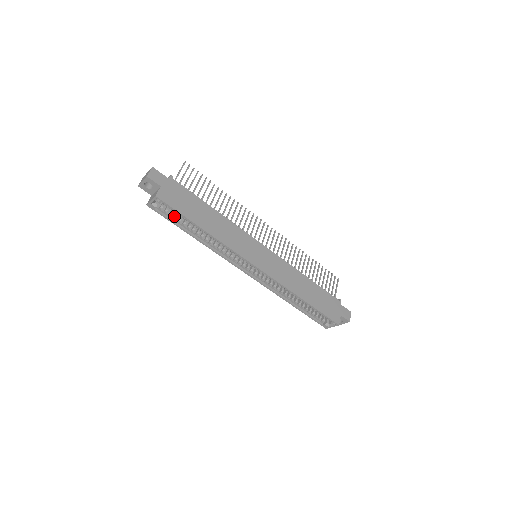
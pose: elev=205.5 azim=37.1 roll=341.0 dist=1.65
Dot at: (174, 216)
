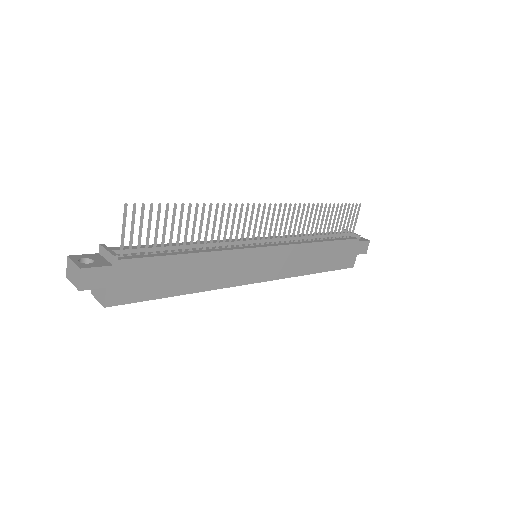
Dot at: occluded
